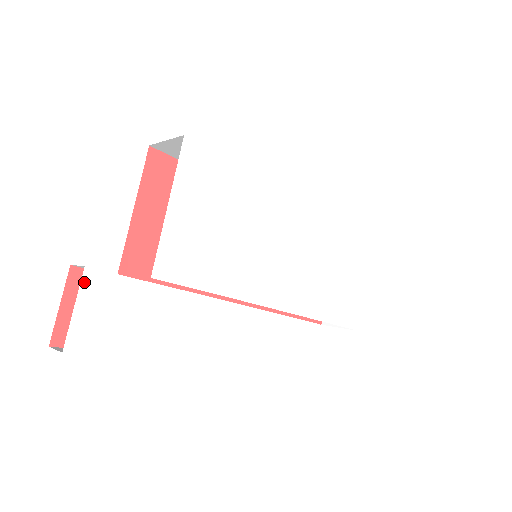
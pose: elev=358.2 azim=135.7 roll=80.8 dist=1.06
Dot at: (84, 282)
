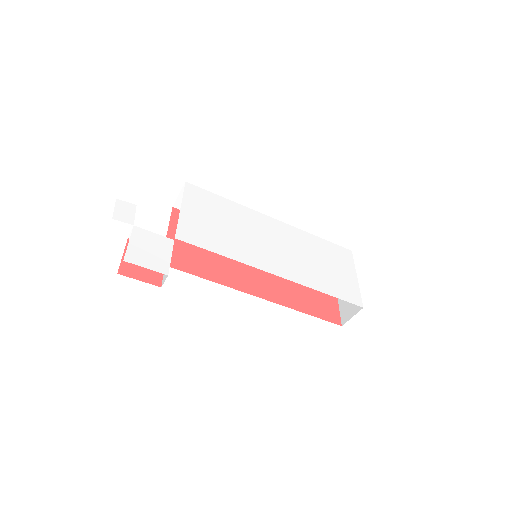
Dot at: (134, 232)
